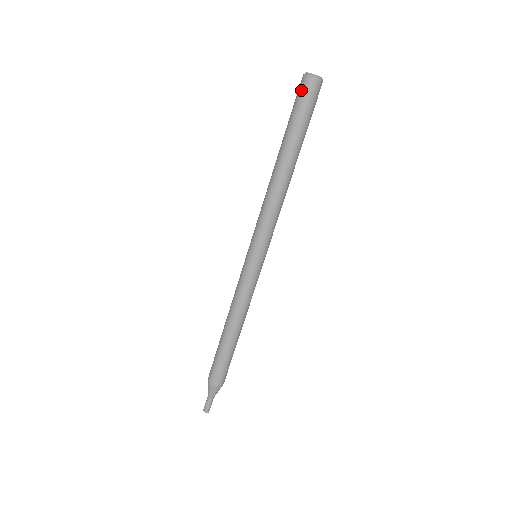
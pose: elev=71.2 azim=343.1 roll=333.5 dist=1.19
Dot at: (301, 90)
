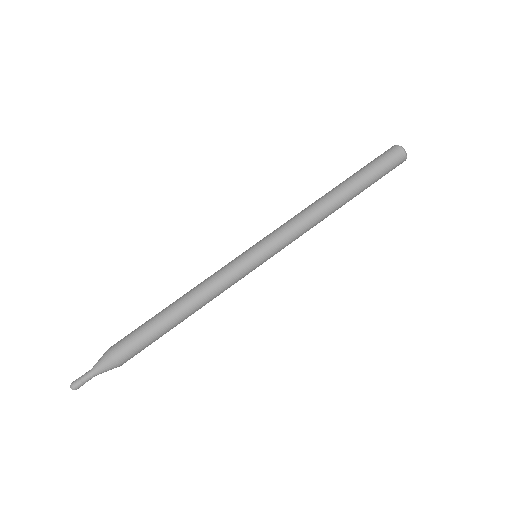
Dot at: (390, 154)
